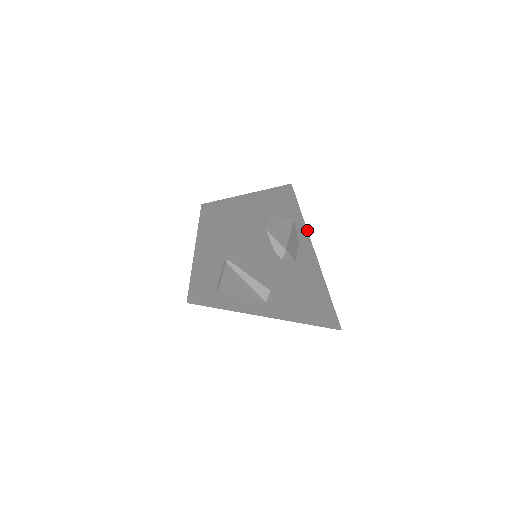
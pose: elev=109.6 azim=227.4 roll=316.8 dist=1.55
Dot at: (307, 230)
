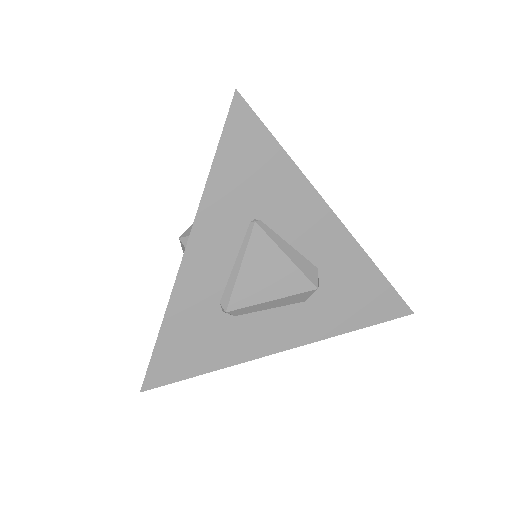
Dot at: occluded
